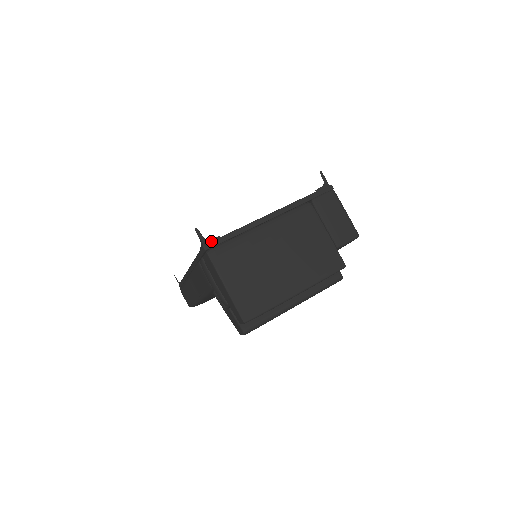
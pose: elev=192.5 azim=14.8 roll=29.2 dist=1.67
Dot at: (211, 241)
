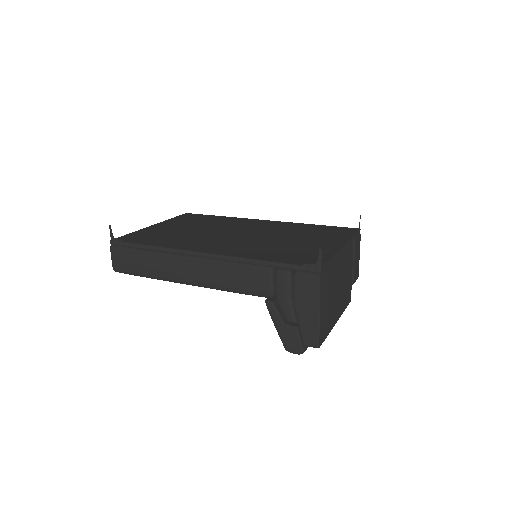
Dot at: (324, 265)
